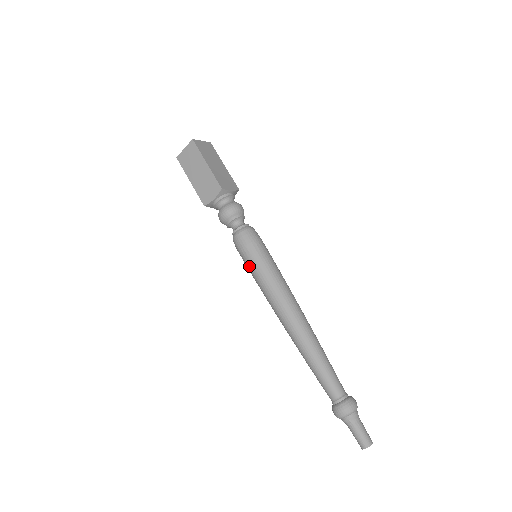
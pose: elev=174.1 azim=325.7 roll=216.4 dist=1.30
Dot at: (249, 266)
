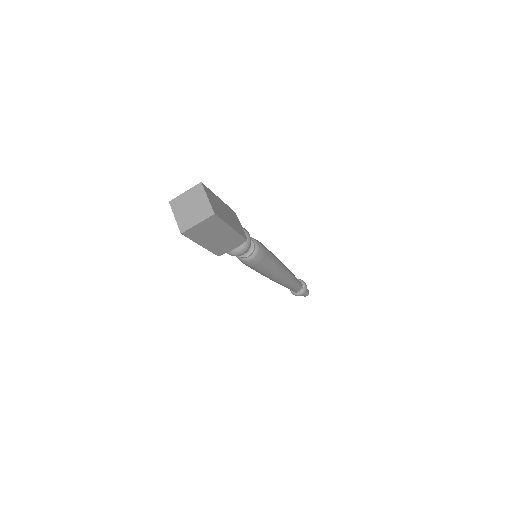
Dot at: (259, 270)
